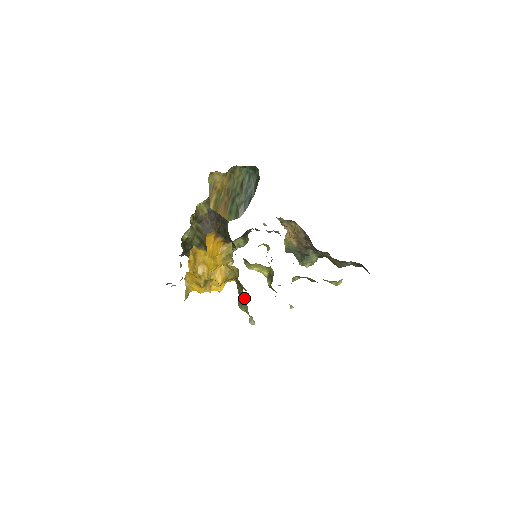
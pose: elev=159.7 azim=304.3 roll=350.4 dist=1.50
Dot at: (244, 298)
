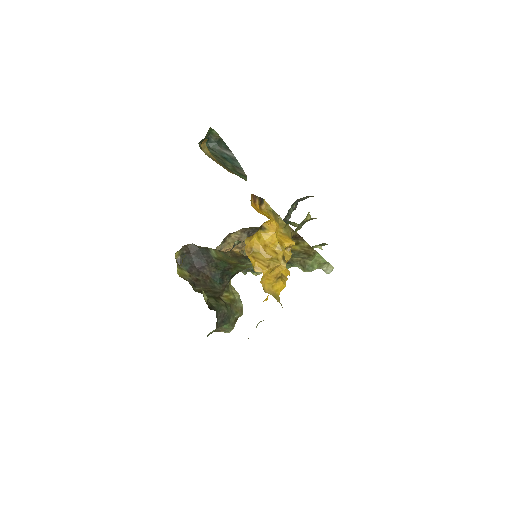
Dot at: (310, 247)
